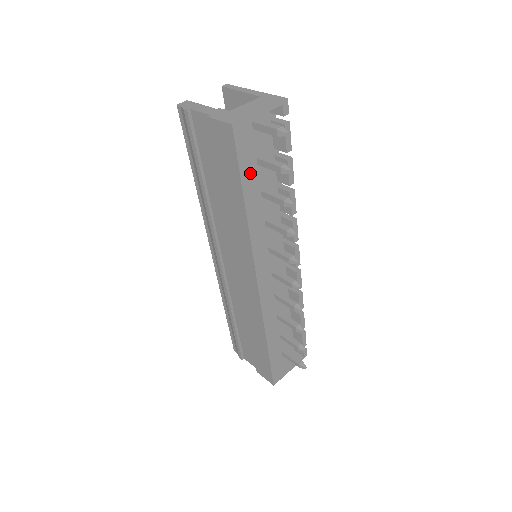
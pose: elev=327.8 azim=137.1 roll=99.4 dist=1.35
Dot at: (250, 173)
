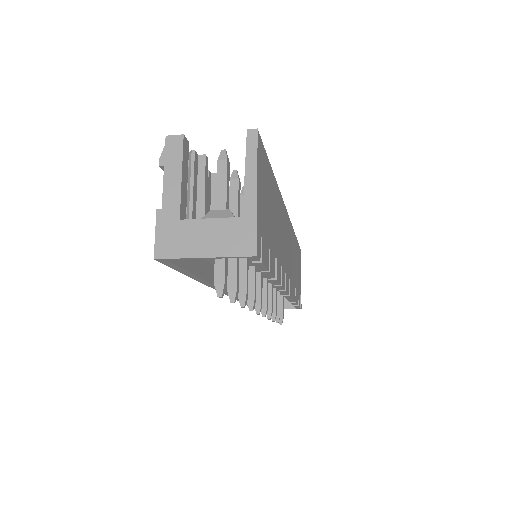
Dot at: occluded
